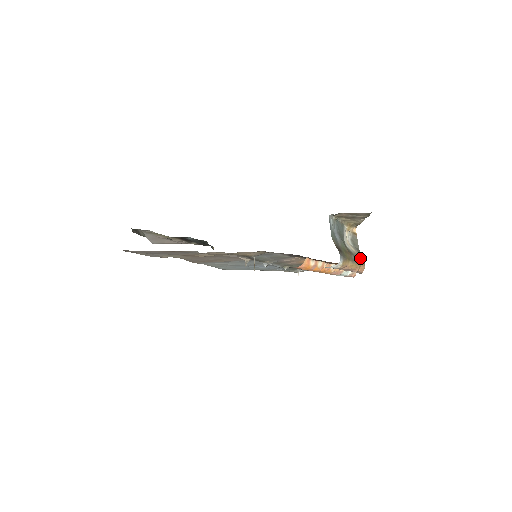
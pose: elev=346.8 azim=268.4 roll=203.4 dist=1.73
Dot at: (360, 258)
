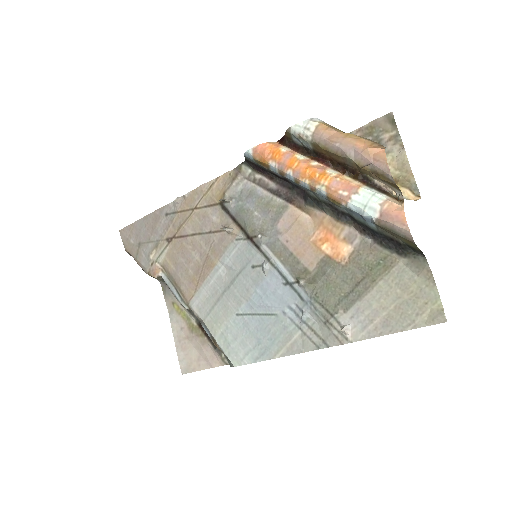
Dot at: occluded
